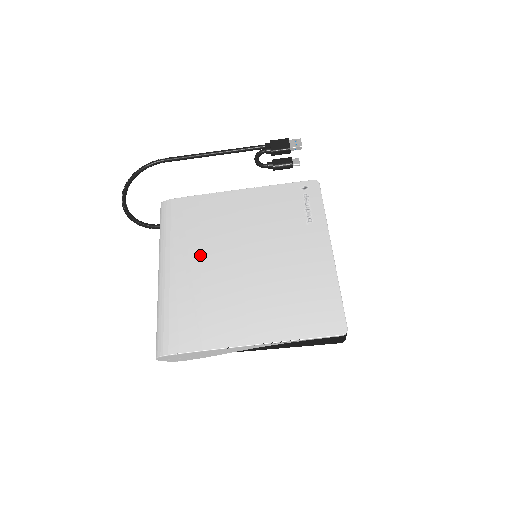
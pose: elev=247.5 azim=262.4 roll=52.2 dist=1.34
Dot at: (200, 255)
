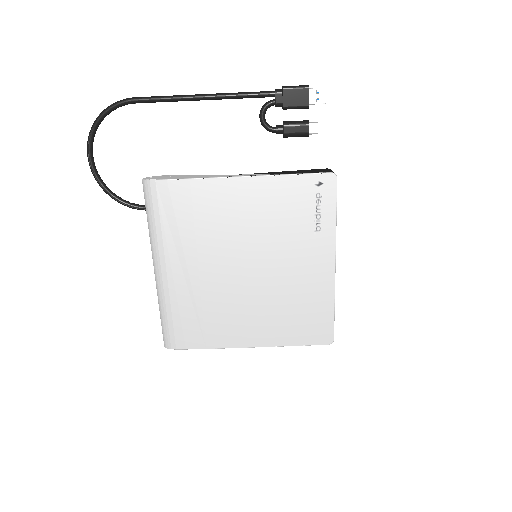
Dot at: (197, 259)
